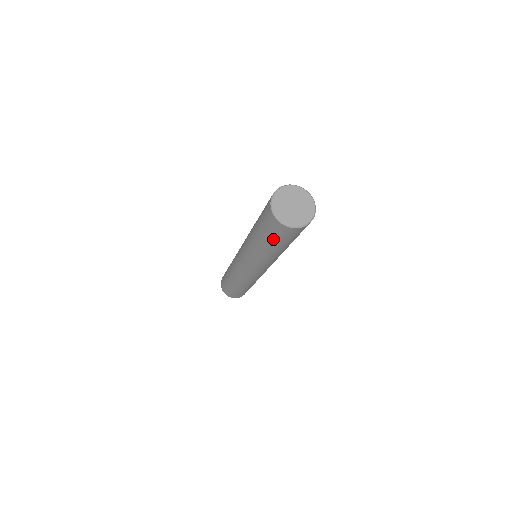
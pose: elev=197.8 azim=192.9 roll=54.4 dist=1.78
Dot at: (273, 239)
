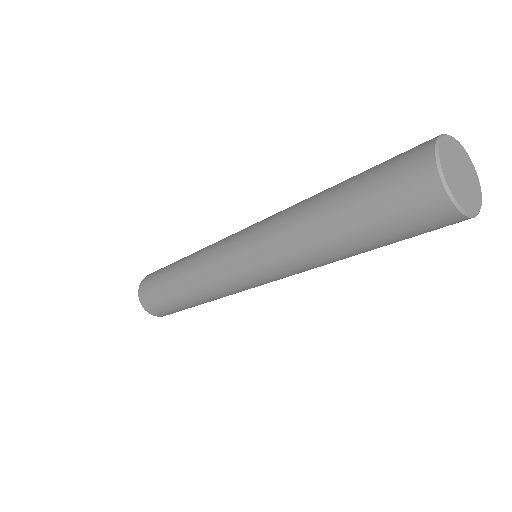
Dot at: (385, 231)
